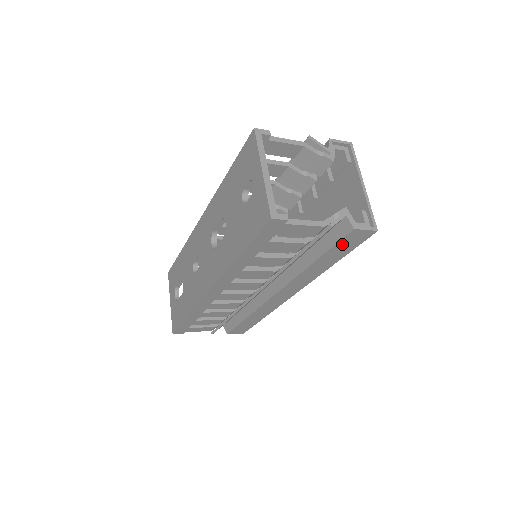
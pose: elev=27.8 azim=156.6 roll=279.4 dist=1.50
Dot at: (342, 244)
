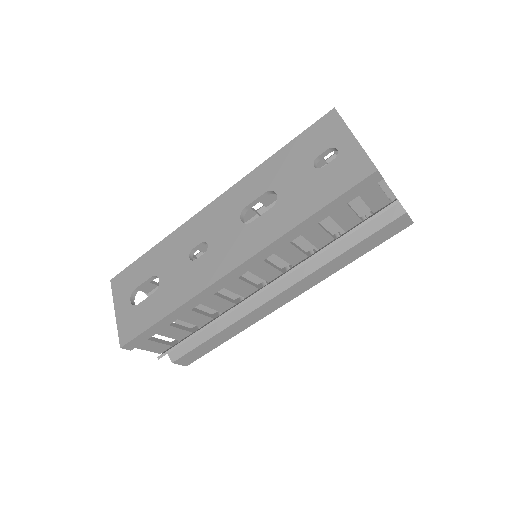
Dot at: (383, 231)
